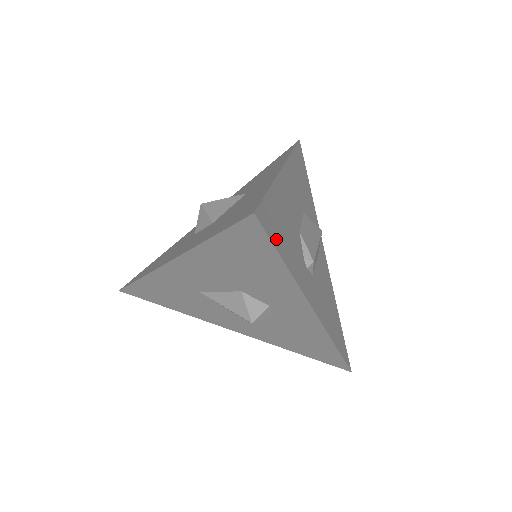
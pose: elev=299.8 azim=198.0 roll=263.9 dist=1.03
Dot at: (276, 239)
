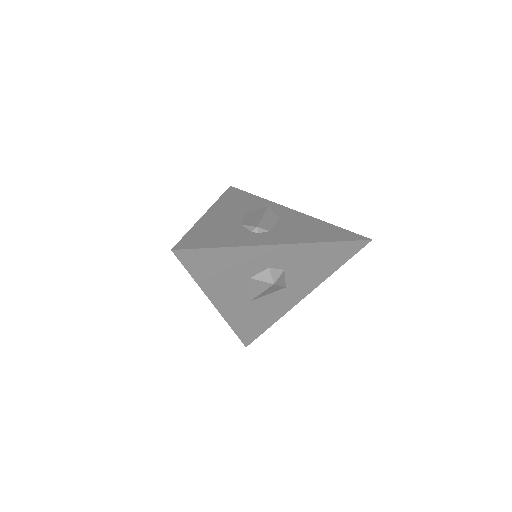
Dot at: (204, 245)
